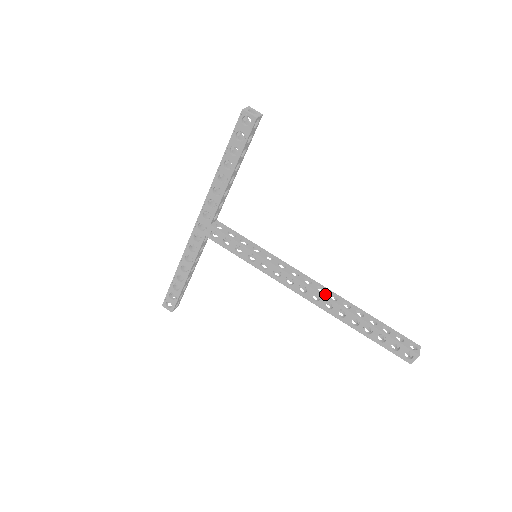
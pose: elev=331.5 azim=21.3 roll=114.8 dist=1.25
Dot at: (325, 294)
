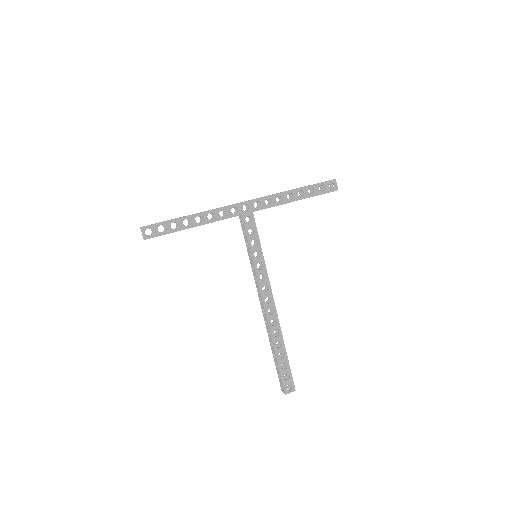
Dot at: occluded
